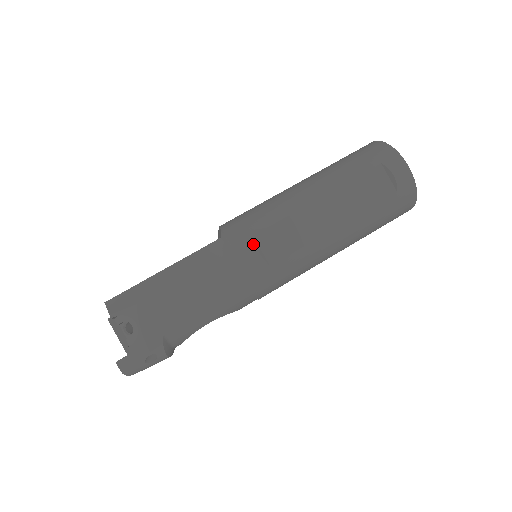
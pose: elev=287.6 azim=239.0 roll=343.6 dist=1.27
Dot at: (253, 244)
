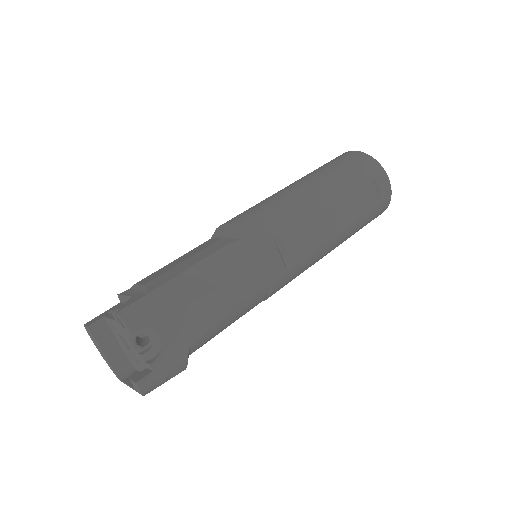
Dot at: (276, 248)
